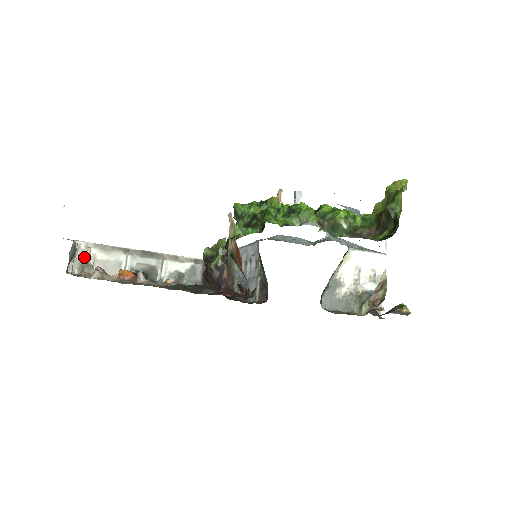
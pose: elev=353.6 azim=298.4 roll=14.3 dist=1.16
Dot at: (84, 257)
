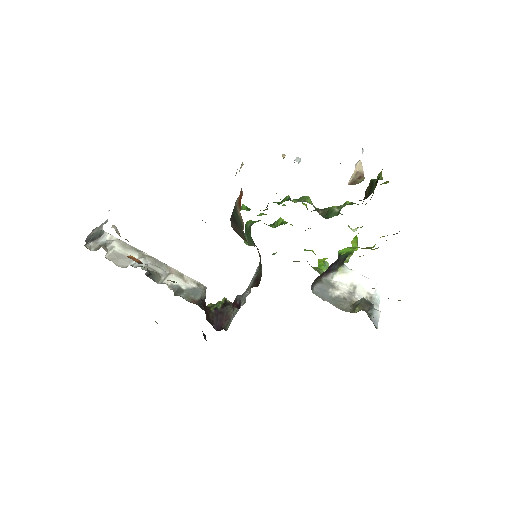
Dot at: (105, 243)
